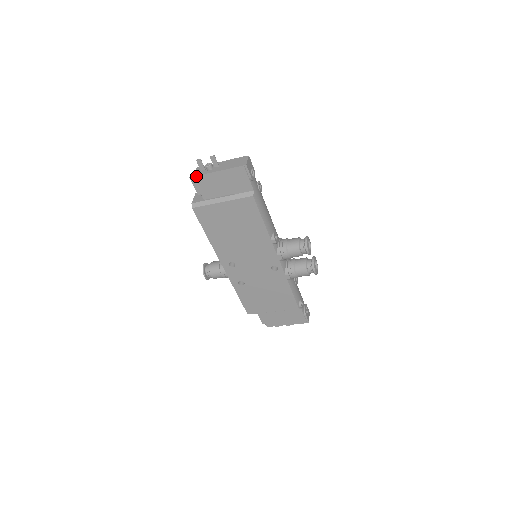
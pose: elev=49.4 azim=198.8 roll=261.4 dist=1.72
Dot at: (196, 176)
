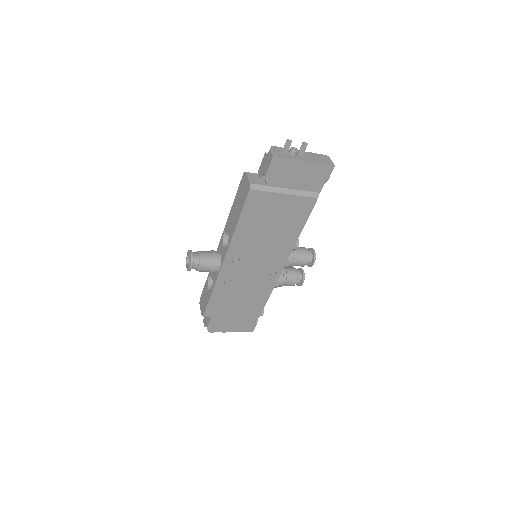
Dot at: (281, 157)
